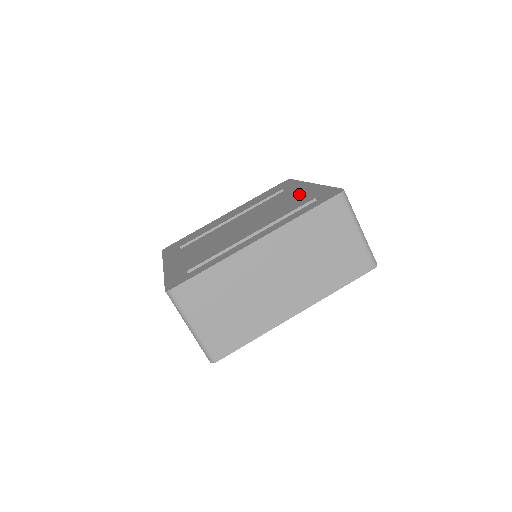
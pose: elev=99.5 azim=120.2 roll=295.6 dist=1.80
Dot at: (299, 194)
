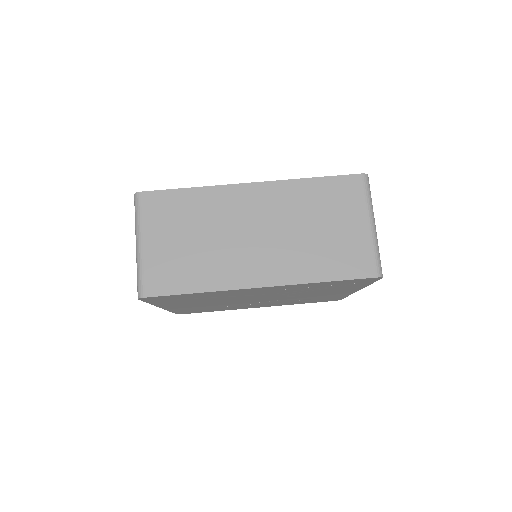
Dot at: occluded
